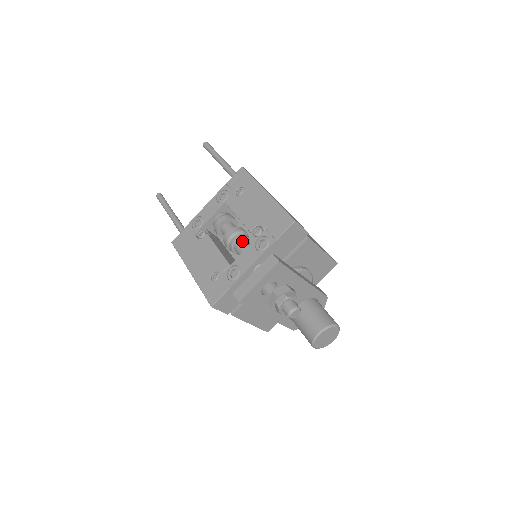
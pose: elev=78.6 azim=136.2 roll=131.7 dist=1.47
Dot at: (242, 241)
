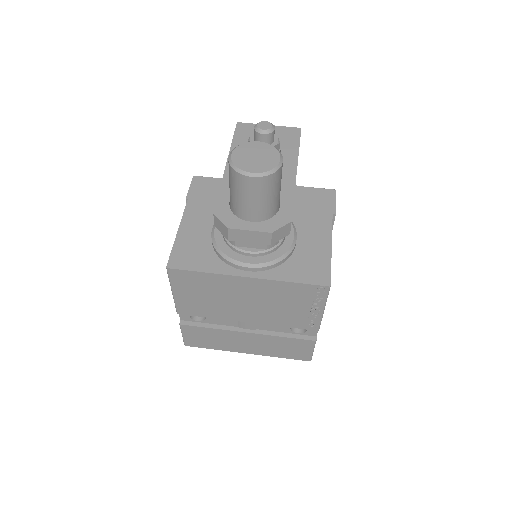
Dot at: occluded
